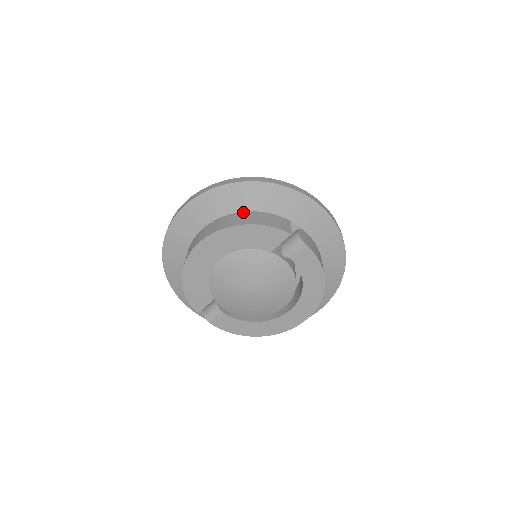
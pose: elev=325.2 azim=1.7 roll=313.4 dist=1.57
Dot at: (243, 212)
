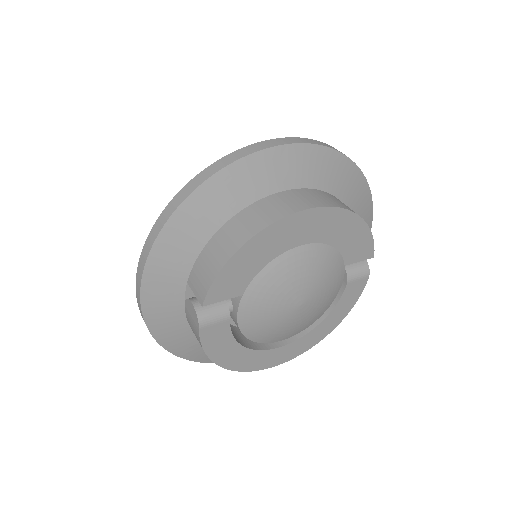
Dot at: (341, 201)
